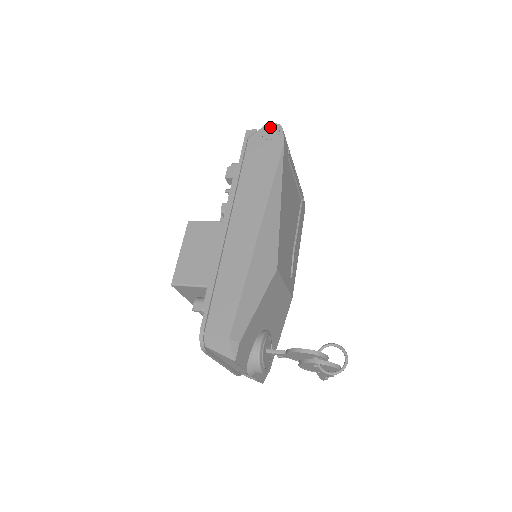
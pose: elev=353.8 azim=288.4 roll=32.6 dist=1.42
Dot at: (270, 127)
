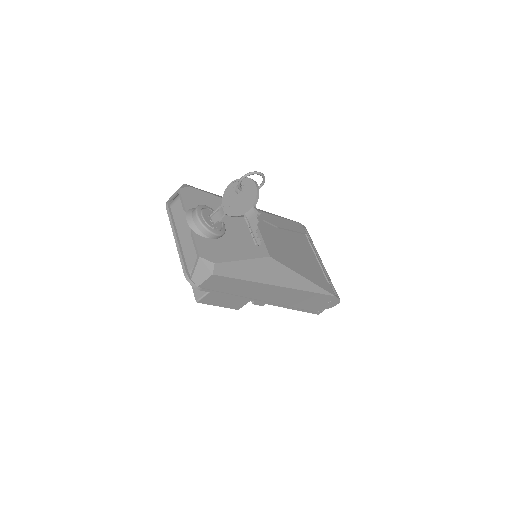
Dot at: occluded
